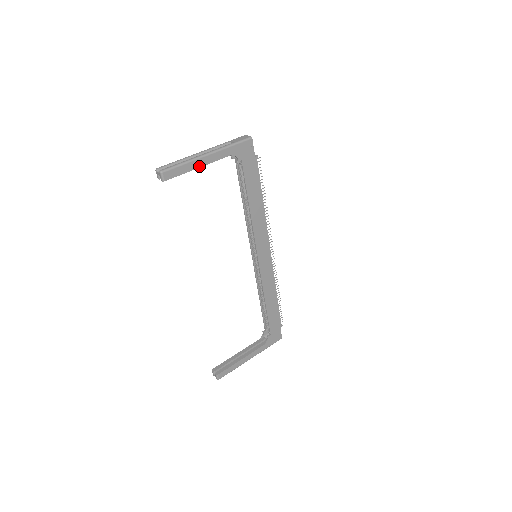
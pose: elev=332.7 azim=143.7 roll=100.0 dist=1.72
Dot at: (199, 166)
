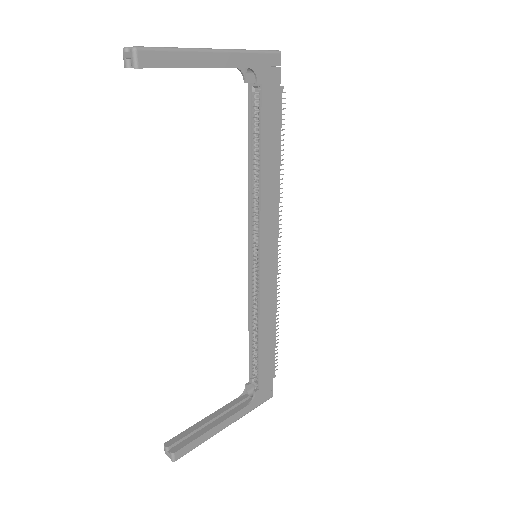
Dot at: (199, 65)
